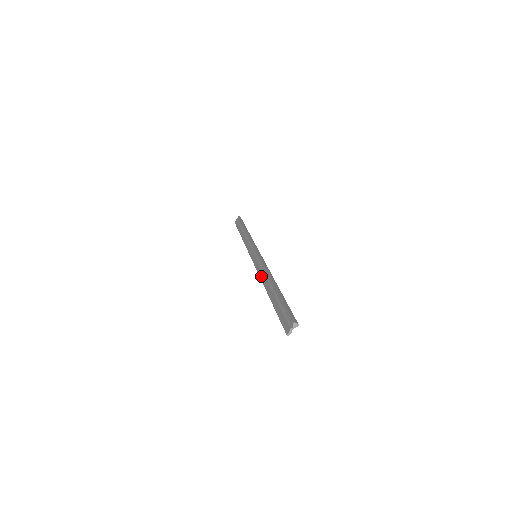
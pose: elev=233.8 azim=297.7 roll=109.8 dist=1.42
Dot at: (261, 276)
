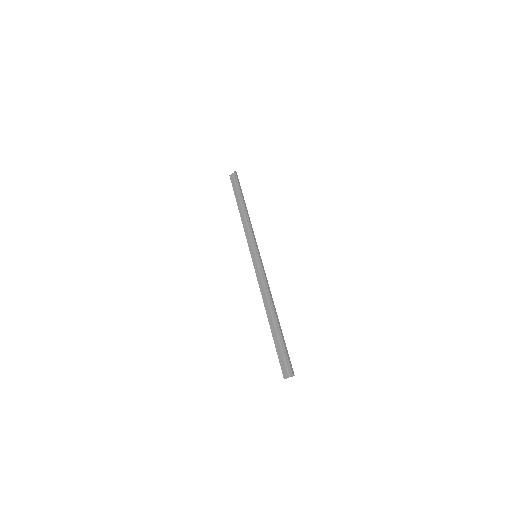
Dot at: (262, 290)
